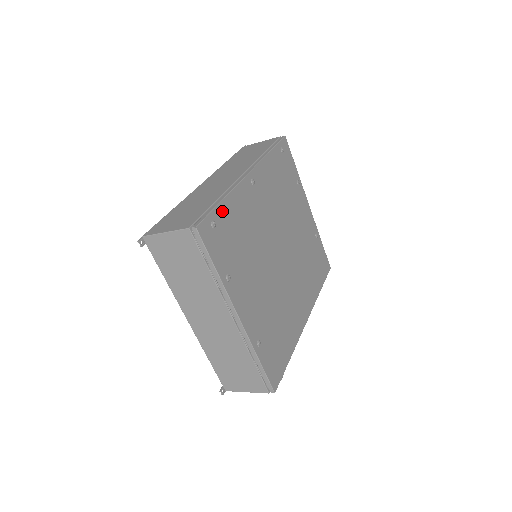
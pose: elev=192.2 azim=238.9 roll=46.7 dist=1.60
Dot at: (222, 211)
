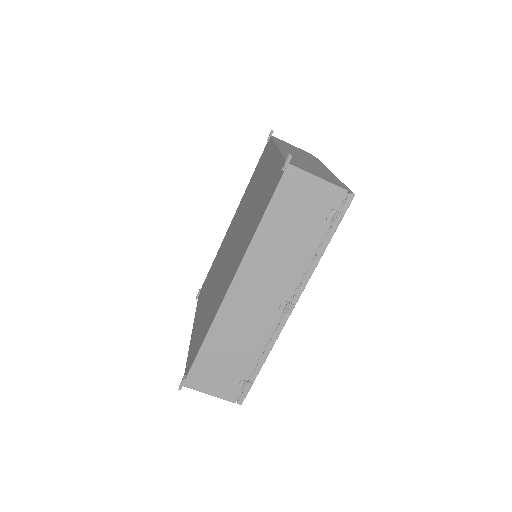
Dot at: occluded
